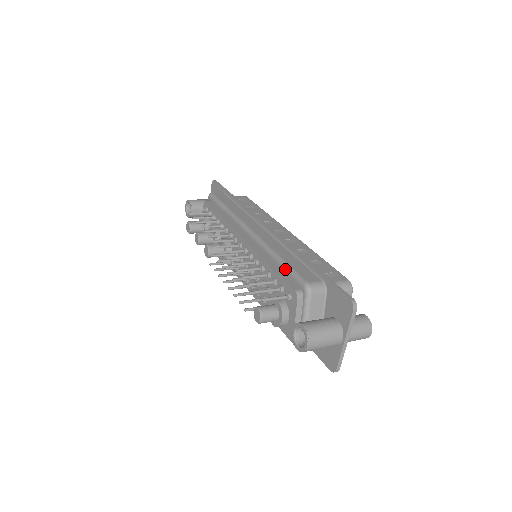
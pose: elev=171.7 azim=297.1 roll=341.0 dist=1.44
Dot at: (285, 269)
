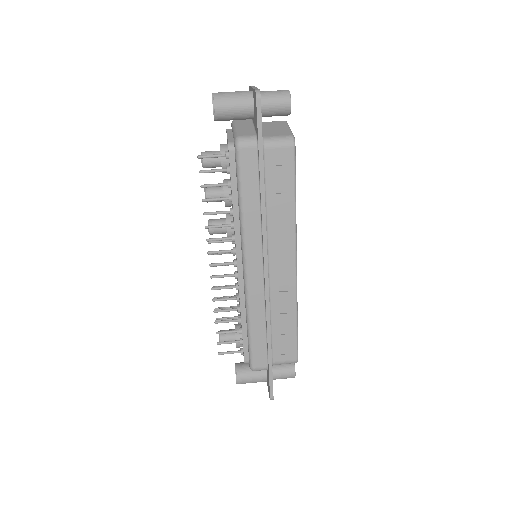
Dot at: (248, 342)
